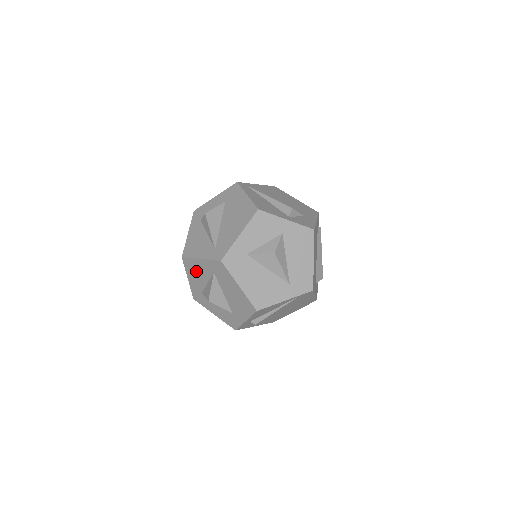
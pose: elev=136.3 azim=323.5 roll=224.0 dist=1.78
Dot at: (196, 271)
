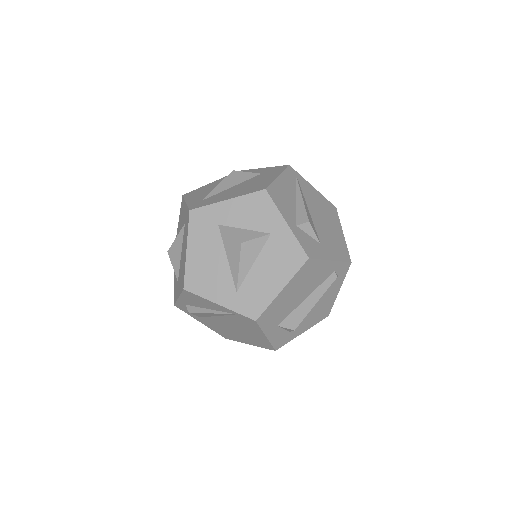
Dot at: occluded
